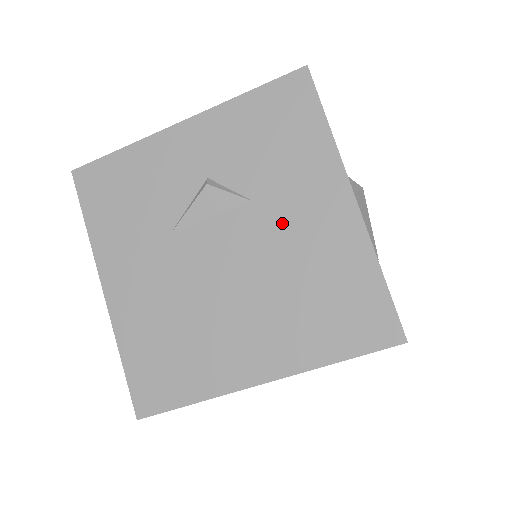
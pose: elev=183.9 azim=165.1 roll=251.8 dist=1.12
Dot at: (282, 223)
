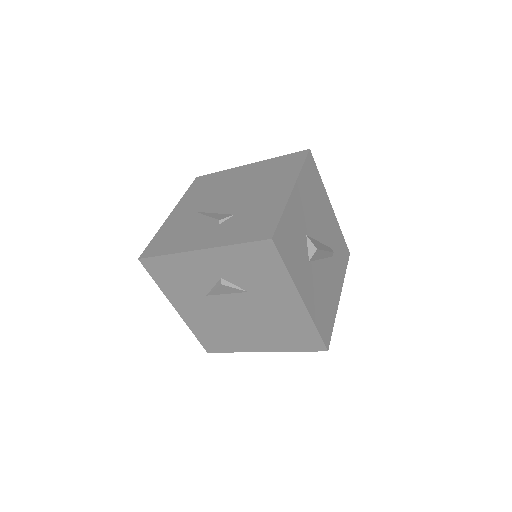
Dot at: (265, 303)
